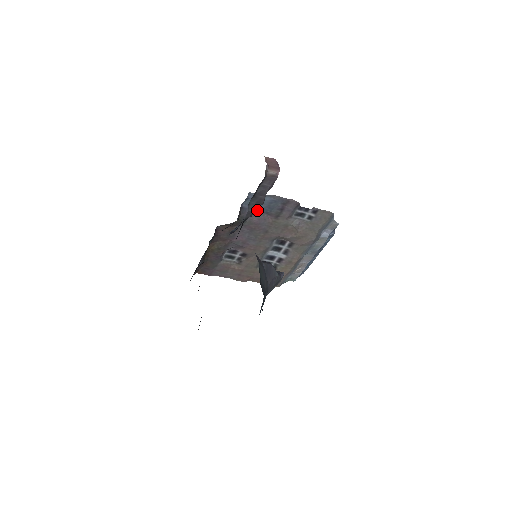
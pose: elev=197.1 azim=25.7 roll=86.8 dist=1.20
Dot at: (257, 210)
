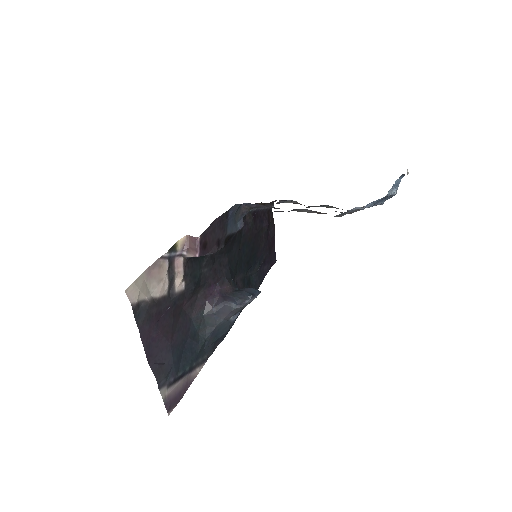
Dot at: occluded
